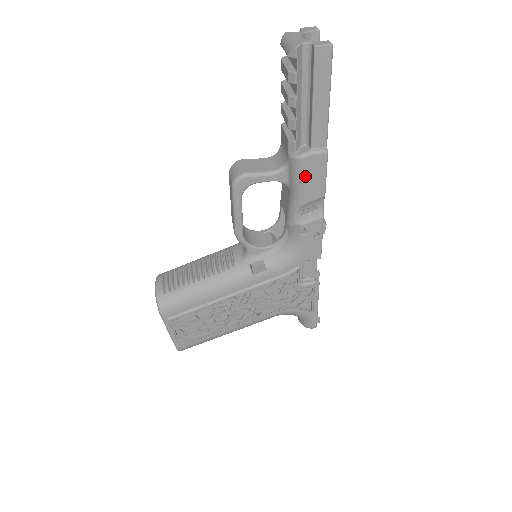
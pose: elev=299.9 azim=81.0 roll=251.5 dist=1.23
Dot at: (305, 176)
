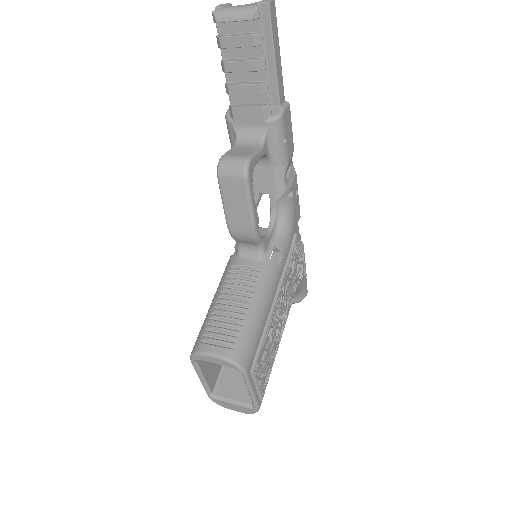
Dot at: (285, 134)
